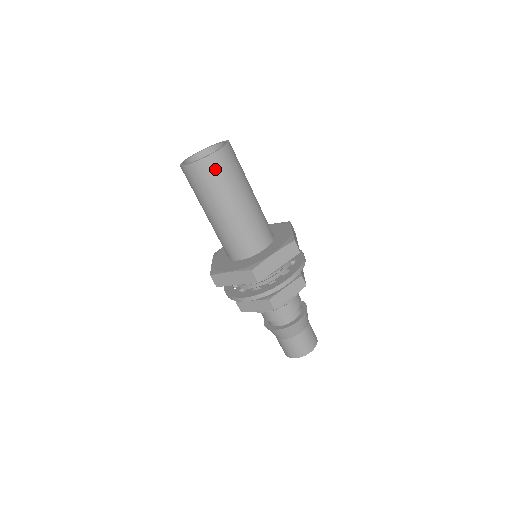
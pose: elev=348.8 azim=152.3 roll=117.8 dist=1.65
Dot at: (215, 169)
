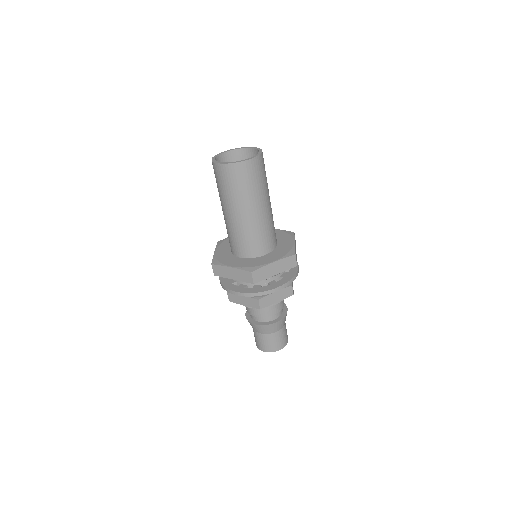
Dot at: (244, 175)
